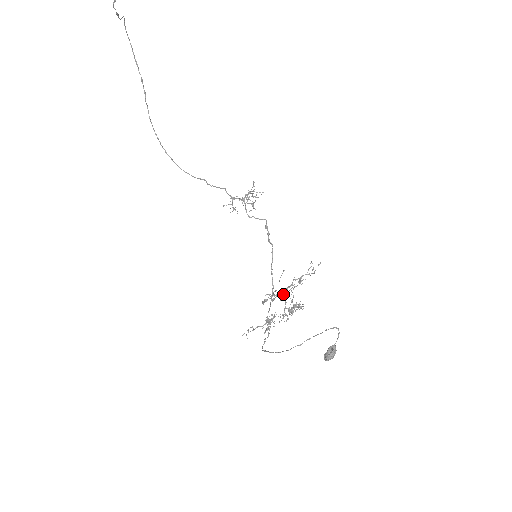
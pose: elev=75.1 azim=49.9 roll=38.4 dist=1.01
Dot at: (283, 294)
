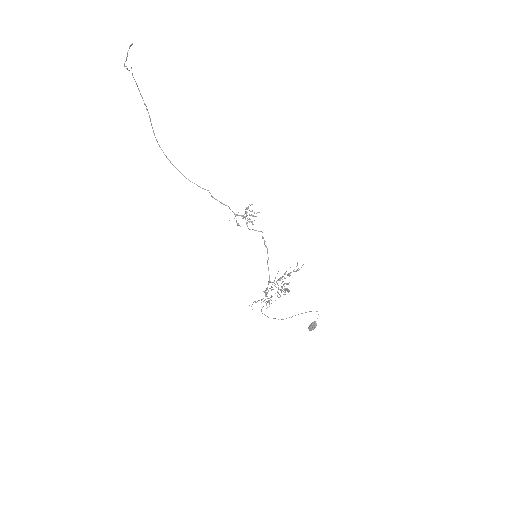
Dot at: occluded
